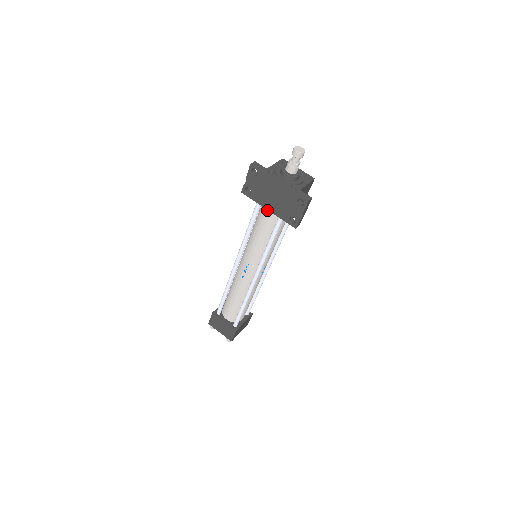
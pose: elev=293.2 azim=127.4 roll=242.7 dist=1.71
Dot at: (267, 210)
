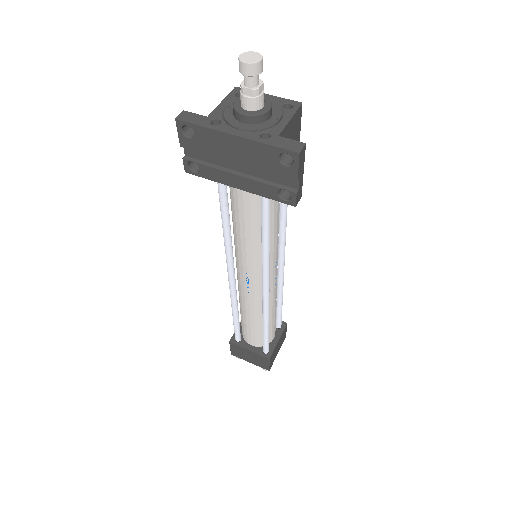
Dot at: occluded
